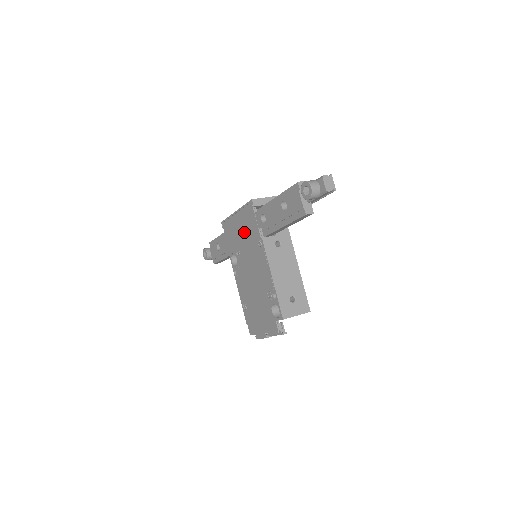
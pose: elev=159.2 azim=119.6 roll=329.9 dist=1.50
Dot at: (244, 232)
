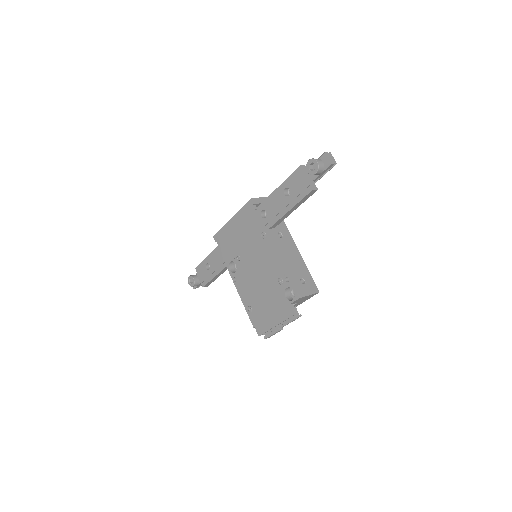
Dot at: (244, 233)
